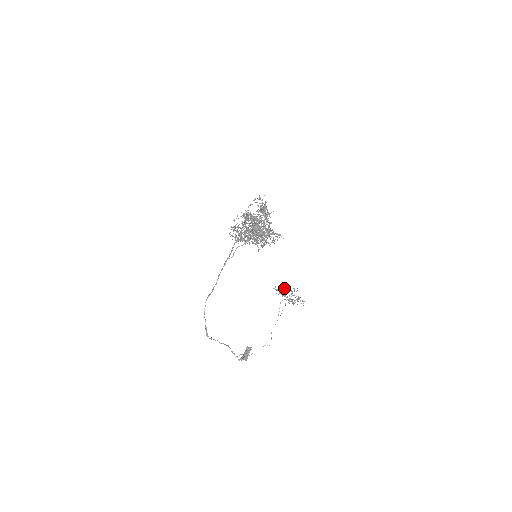
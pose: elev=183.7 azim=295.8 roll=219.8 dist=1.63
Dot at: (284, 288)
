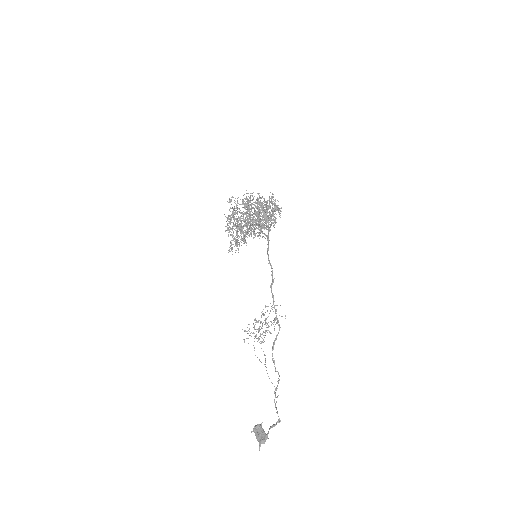
Dot at: (253, 323)
